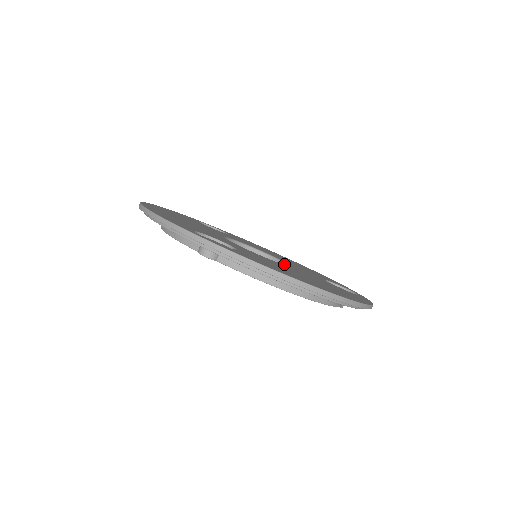
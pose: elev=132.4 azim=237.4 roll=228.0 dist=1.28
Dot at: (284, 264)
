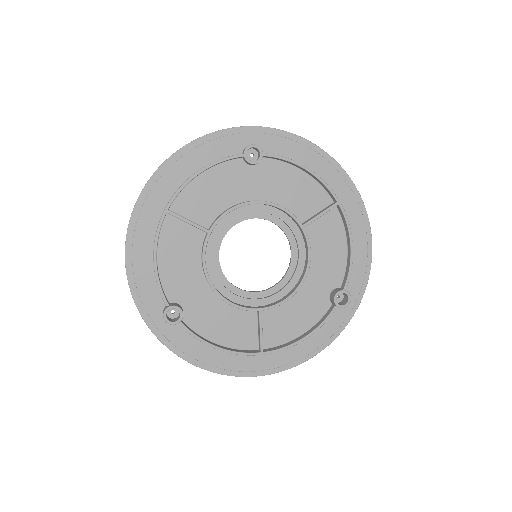
Dot at: (278, 282)
